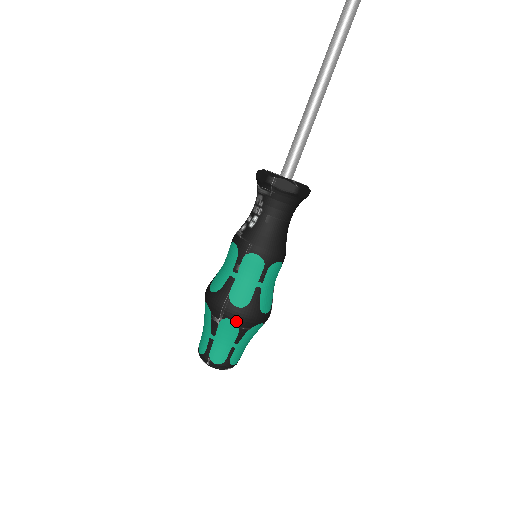
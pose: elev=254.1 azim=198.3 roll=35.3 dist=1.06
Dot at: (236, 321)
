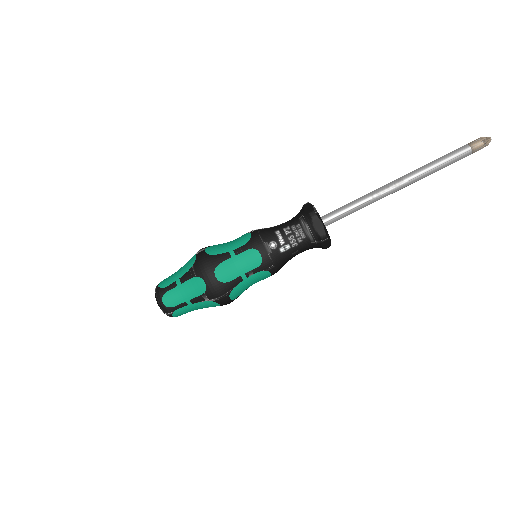
Dot at: (220, 305)
